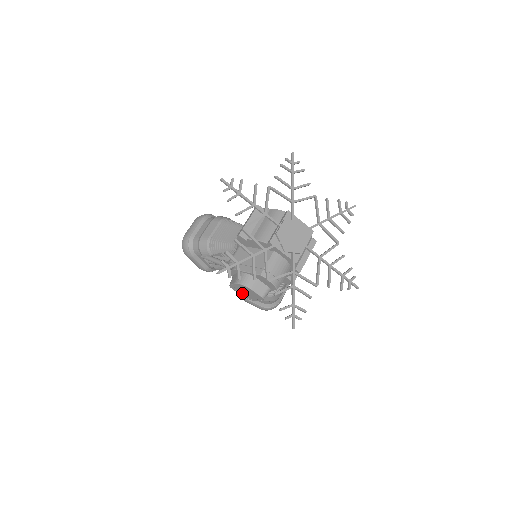
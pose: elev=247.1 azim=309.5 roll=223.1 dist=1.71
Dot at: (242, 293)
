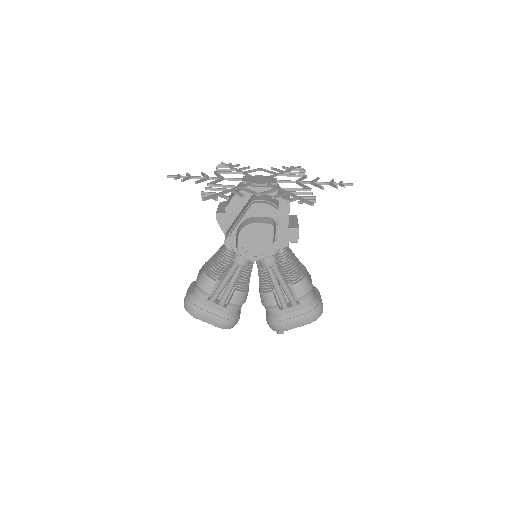
Dot at: (254, 250)
